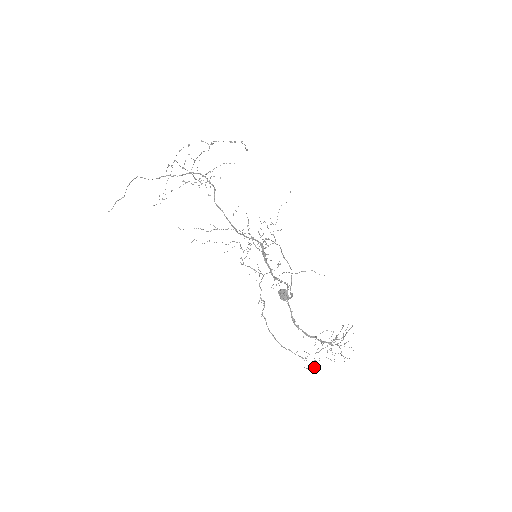
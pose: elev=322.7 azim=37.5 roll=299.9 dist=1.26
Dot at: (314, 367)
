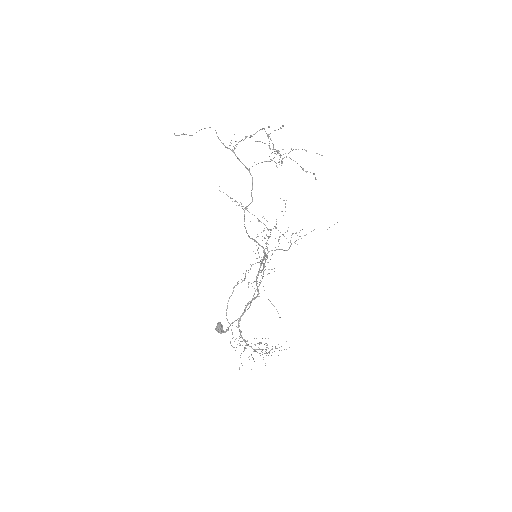
Dot at: occluded
